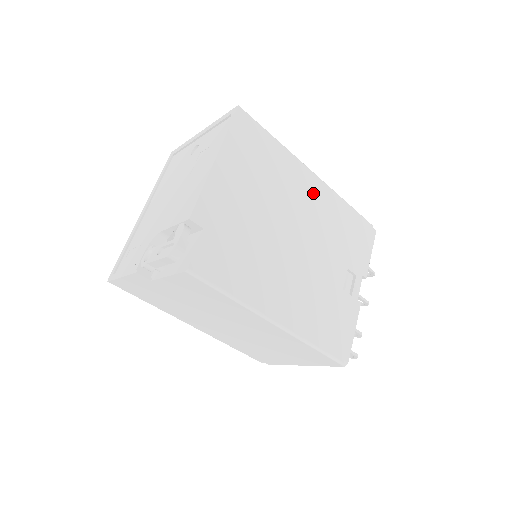
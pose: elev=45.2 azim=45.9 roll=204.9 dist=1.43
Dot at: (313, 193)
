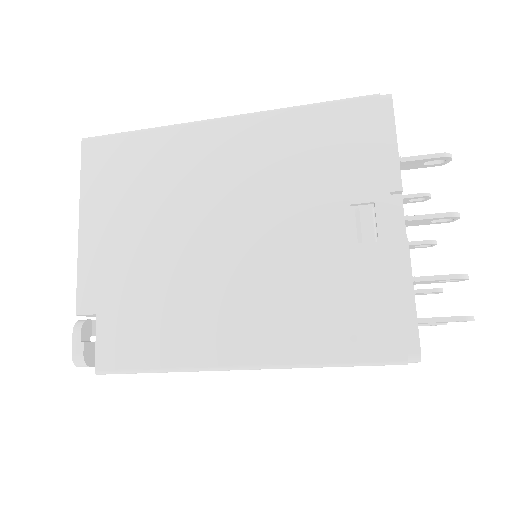
Dot at: (231, 147)
